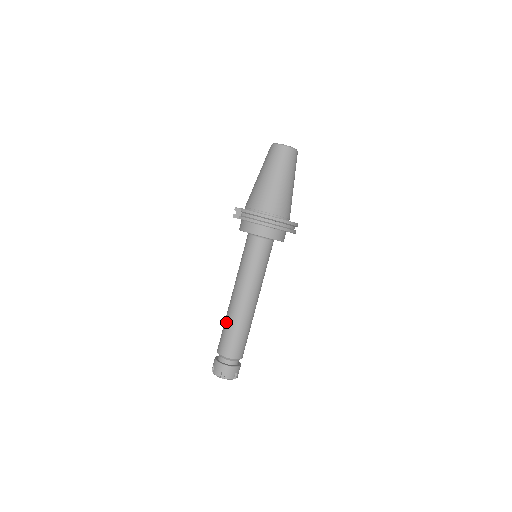
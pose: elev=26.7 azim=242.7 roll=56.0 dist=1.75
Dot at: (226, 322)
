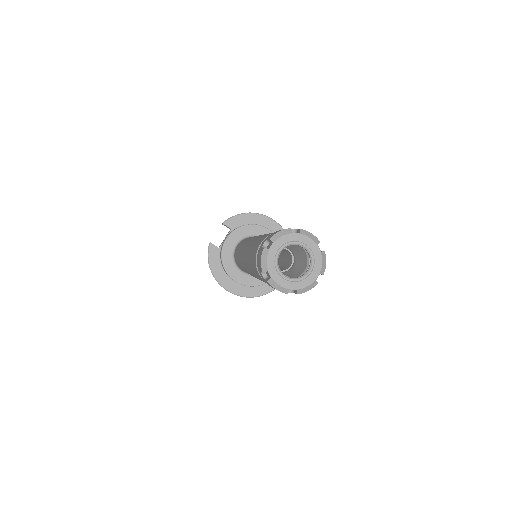
Dot at: (253, 242)
